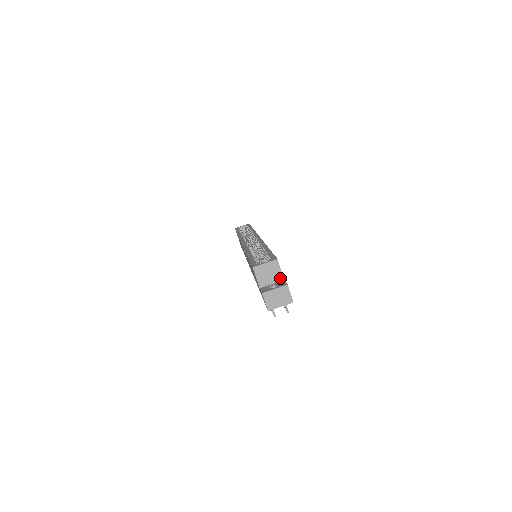
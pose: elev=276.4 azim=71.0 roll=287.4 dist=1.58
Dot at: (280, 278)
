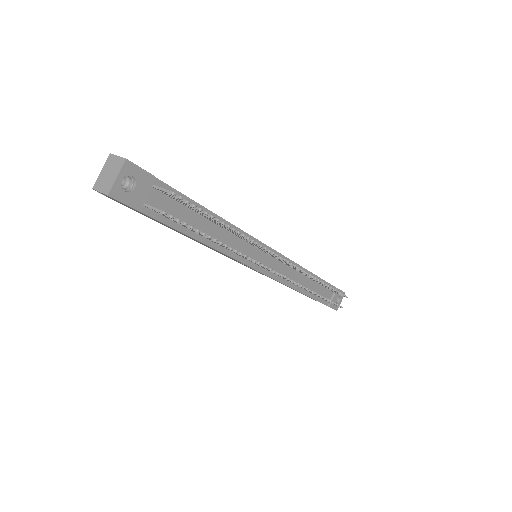
Dot at: occluded
